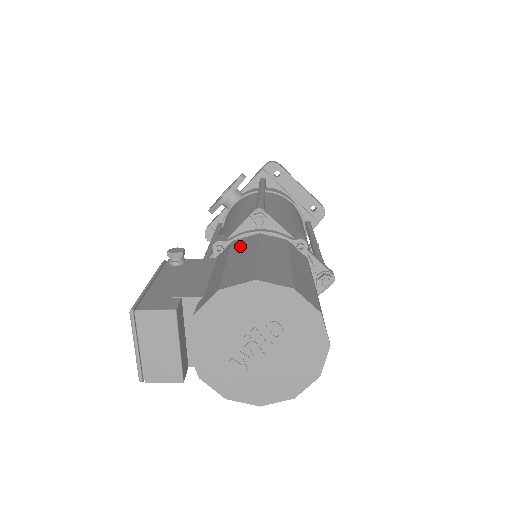
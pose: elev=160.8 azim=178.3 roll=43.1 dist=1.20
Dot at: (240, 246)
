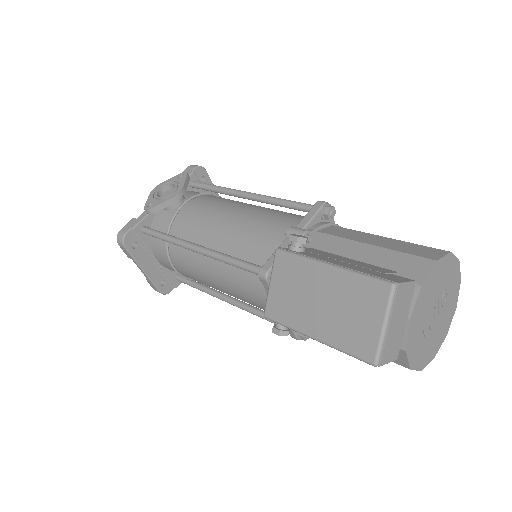
Dot at: (345, 234)
